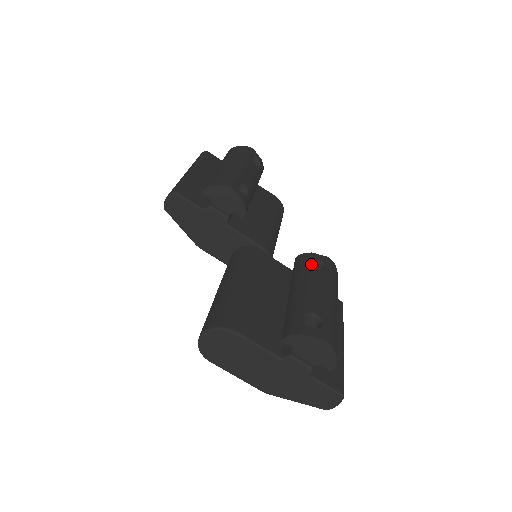
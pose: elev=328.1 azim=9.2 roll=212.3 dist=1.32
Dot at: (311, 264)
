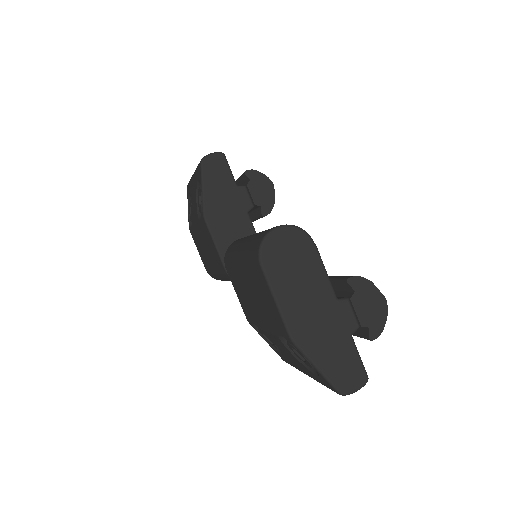
Dot at: occluded
